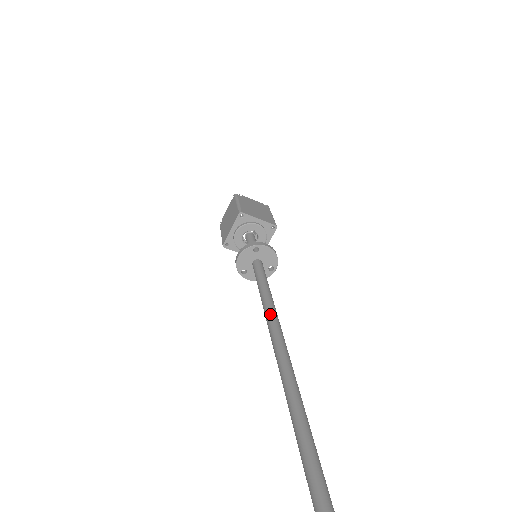
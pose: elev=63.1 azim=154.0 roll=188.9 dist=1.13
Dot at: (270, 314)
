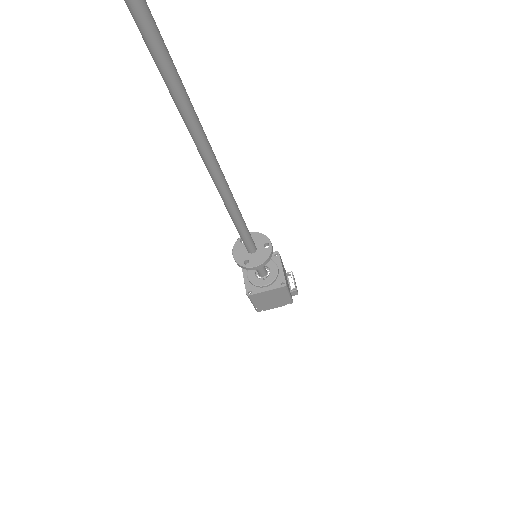
Dot at: occluded
